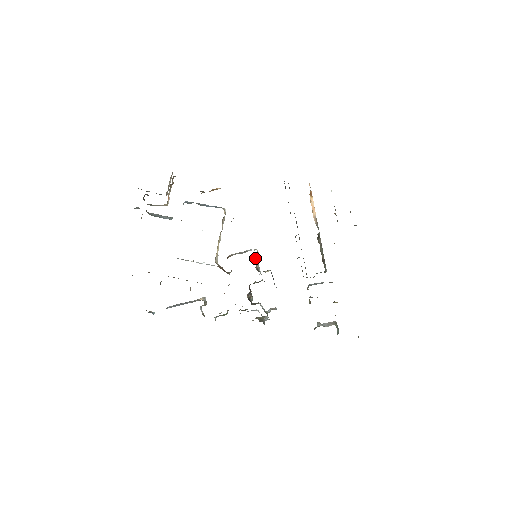
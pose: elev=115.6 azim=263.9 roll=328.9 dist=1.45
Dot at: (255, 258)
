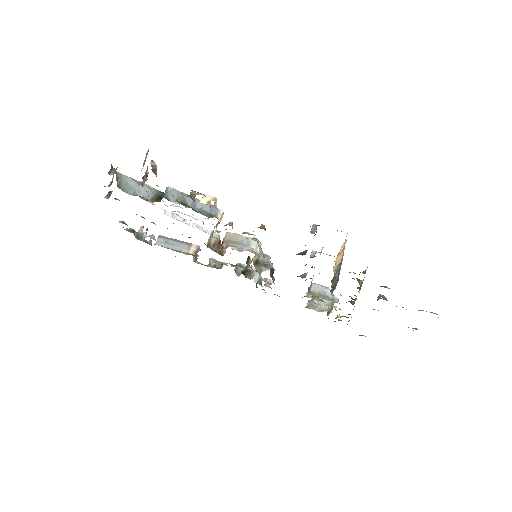
Dot at: occluded
